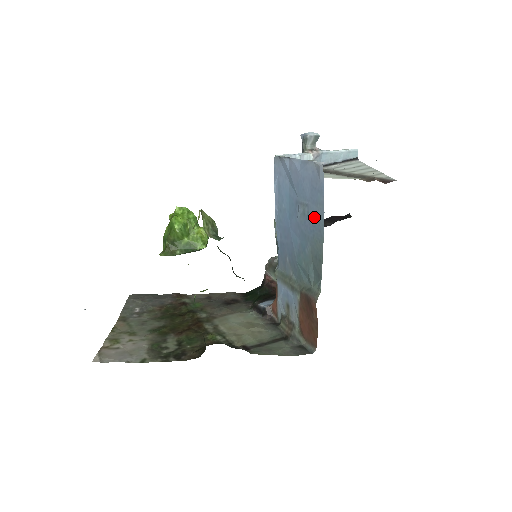
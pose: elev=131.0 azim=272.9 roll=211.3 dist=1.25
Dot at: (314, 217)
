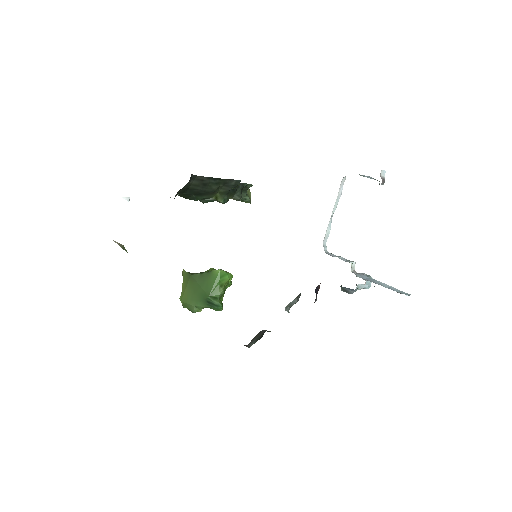
Dot at: occluded
